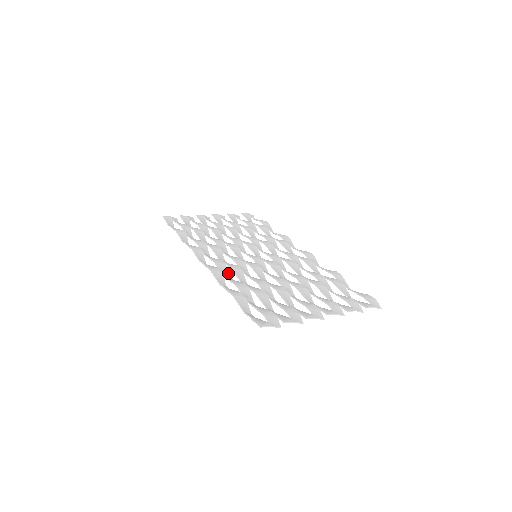
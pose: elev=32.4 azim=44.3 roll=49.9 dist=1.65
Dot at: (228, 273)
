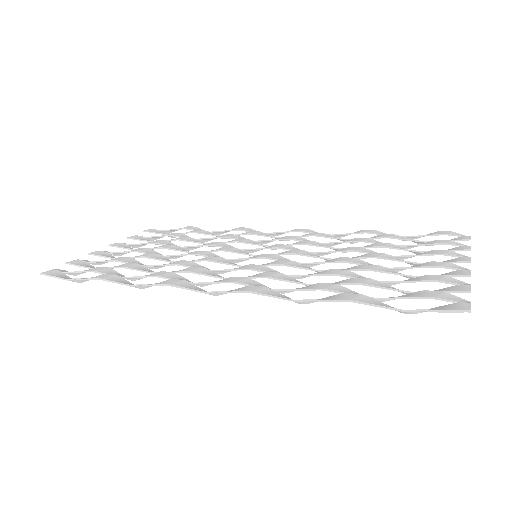
Dot at: (268, 287)
